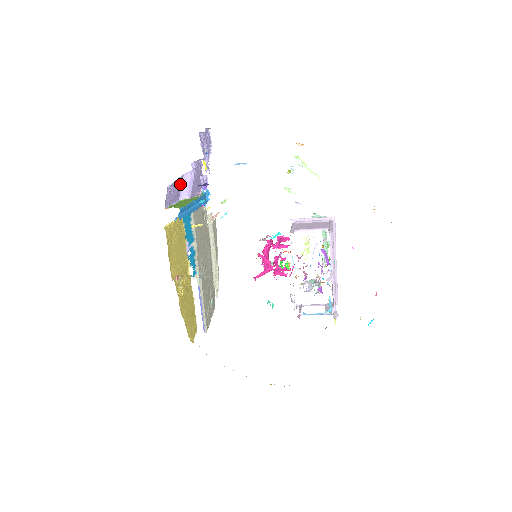
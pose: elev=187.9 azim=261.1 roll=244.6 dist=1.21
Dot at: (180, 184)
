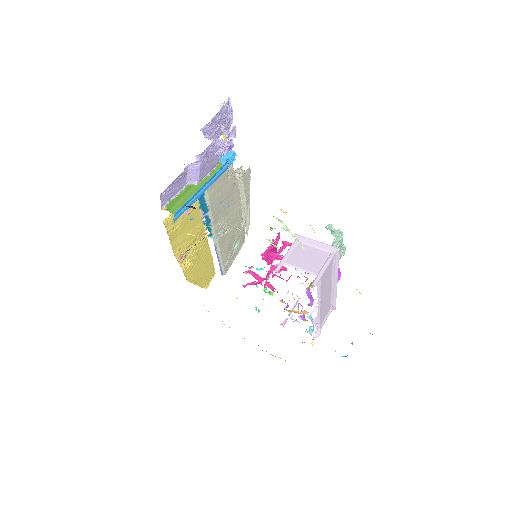
Dot at: (184, 174)
